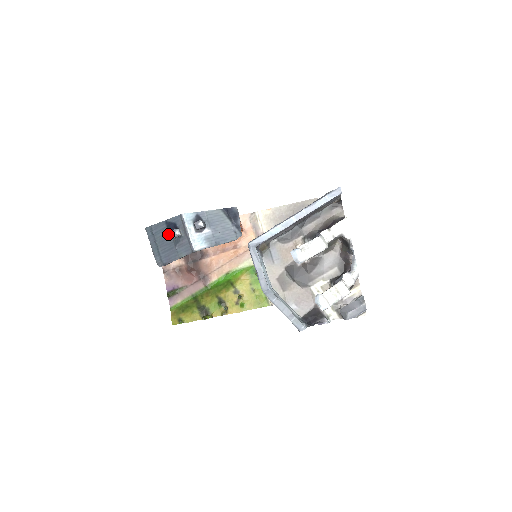
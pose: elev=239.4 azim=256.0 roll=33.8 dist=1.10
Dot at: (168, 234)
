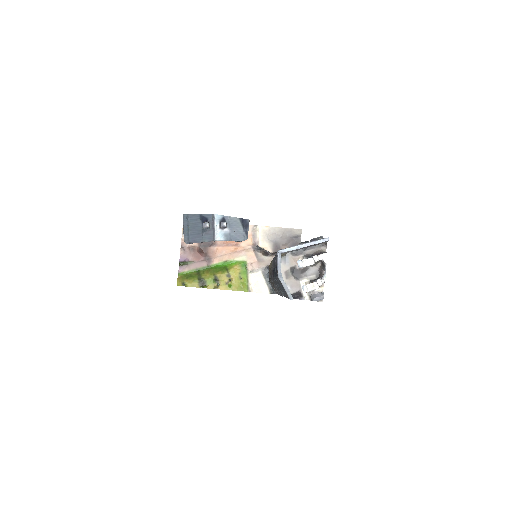
Dot at: (199, 224)
